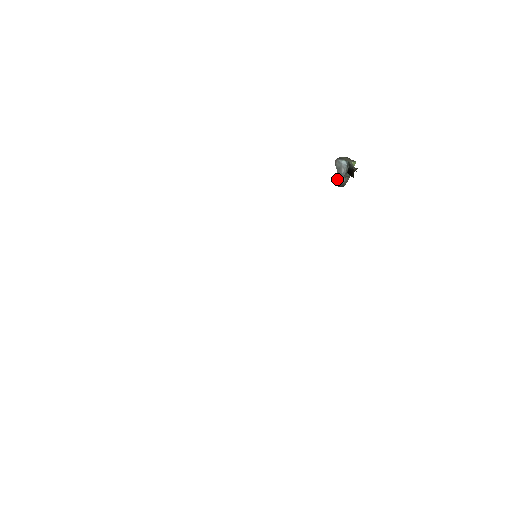
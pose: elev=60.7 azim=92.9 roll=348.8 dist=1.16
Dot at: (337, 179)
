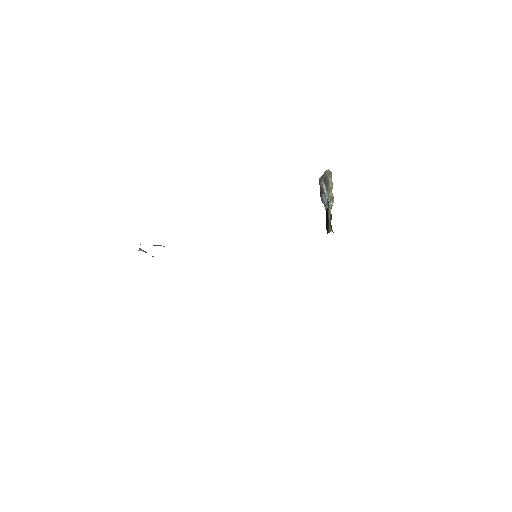
Dot at: (321, 189)
